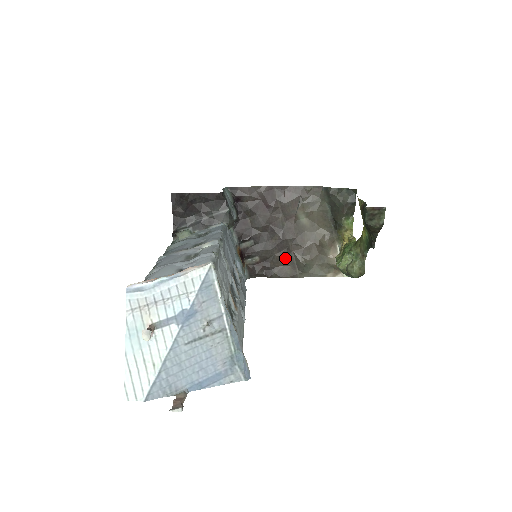
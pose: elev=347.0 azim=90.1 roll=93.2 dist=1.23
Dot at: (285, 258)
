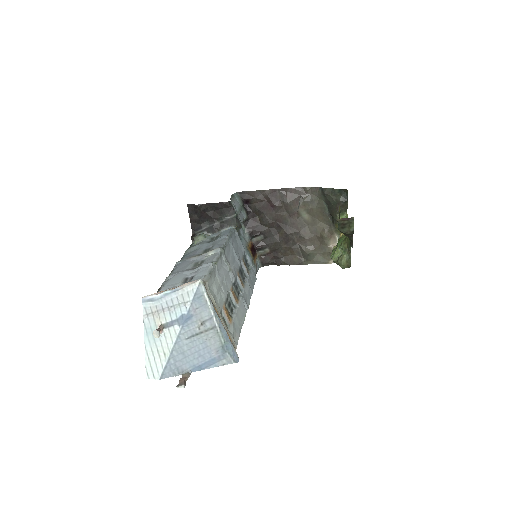
Dot at: (291, 249)
